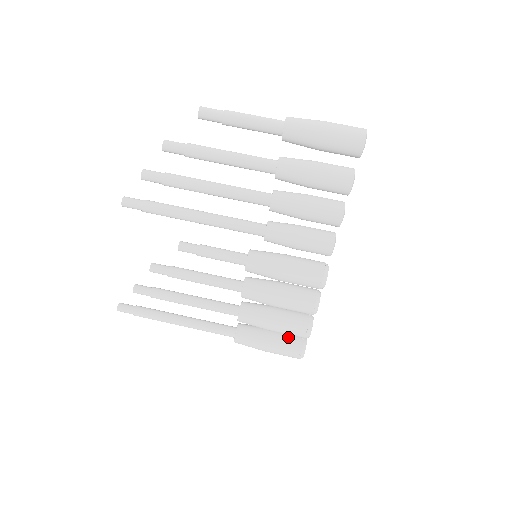
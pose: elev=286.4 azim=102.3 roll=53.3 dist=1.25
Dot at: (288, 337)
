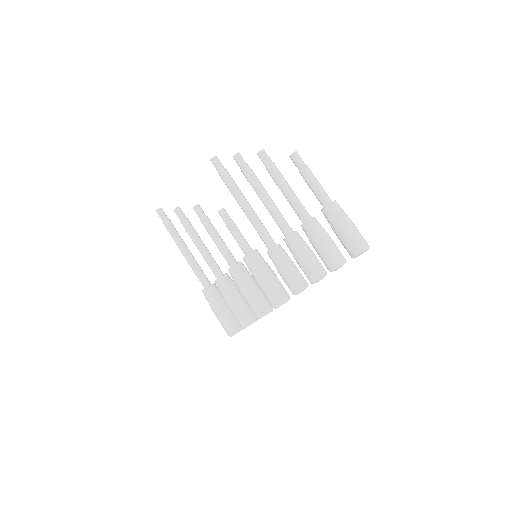
Dot at: (234, 317)
